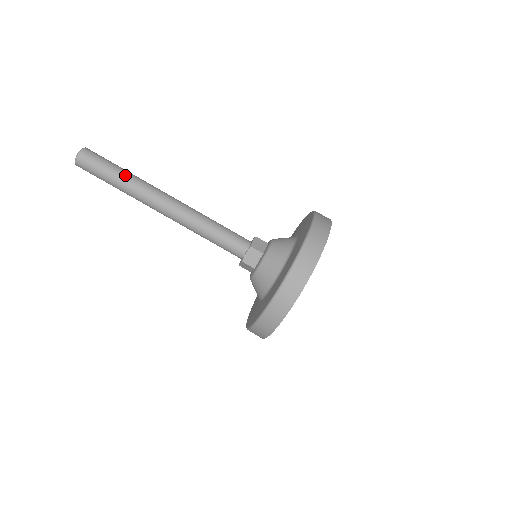
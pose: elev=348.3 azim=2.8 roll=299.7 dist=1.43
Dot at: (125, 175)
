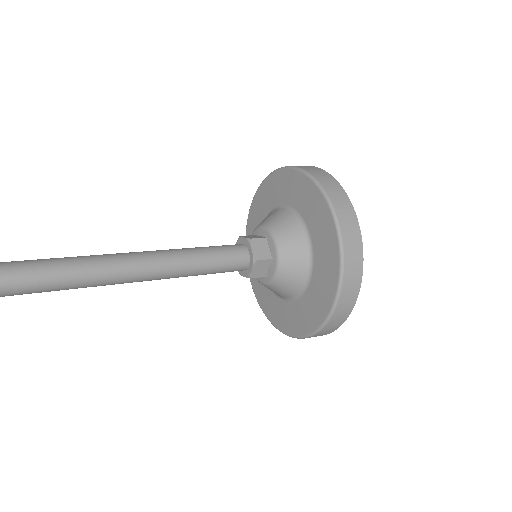
Dot at: (41, 275)
